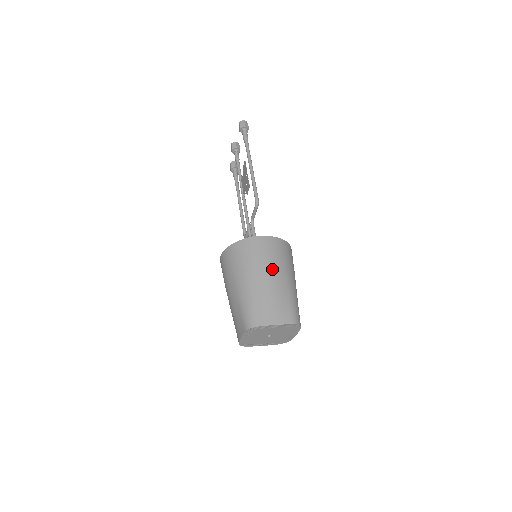
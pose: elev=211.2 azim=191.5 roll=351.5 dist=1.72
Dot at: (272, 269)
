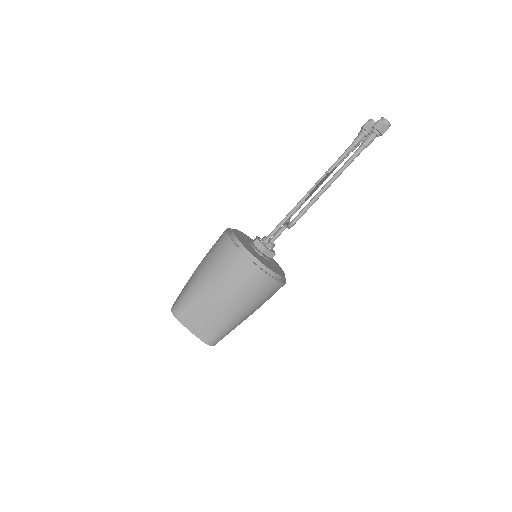
Dot at: (230, 295)
